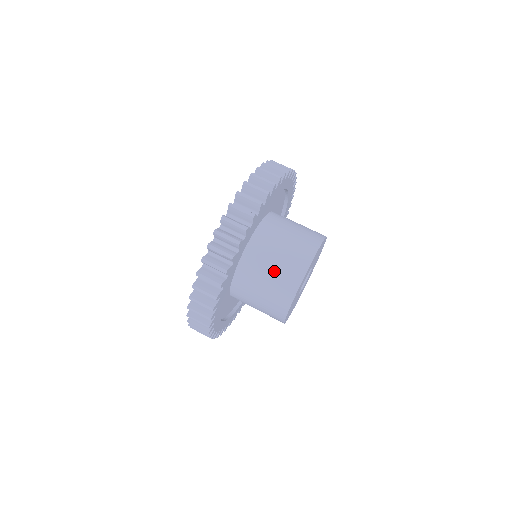
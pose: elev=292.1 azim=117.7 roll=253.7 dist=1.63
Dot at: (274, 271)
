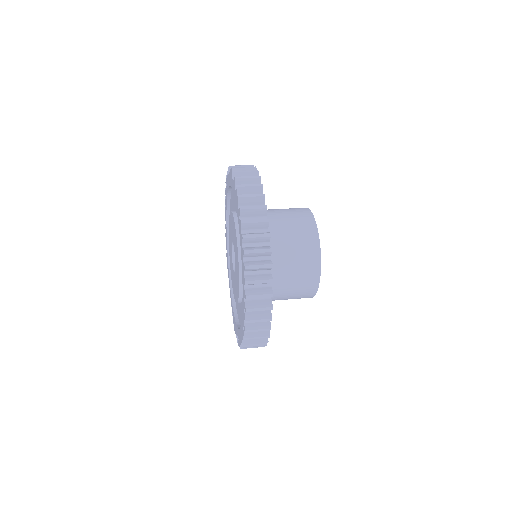
Dot at: (289, 221)
